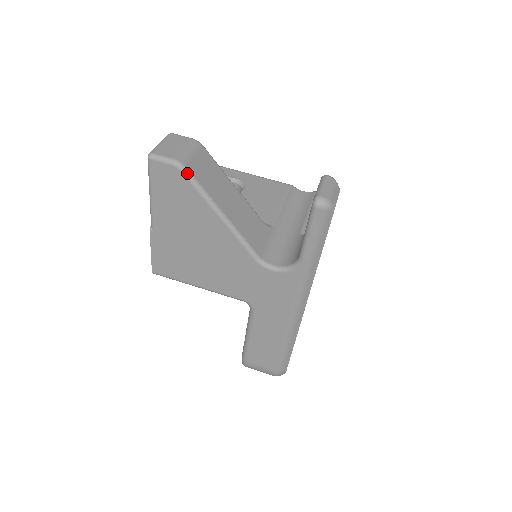
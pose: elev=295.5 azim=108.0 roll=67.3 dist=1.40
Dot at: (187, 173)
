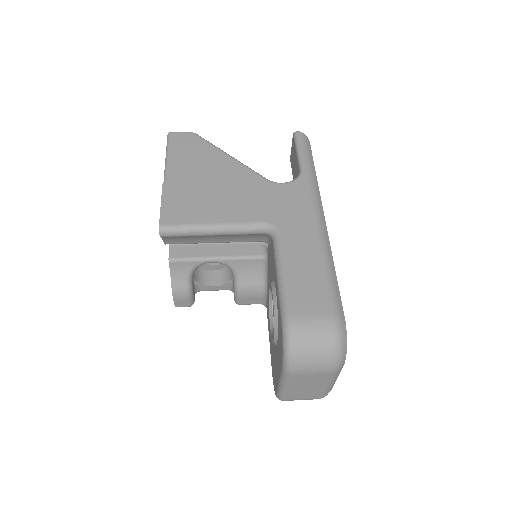
Dot at: (200, 136)
